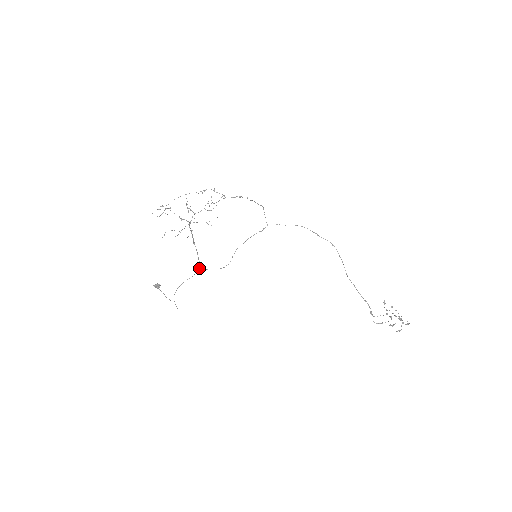
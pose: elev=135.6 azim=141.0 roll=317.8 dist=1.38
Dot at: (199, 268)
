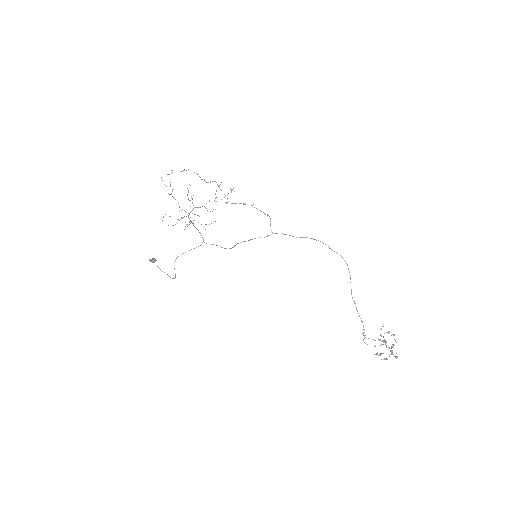
Dot at: occluded
